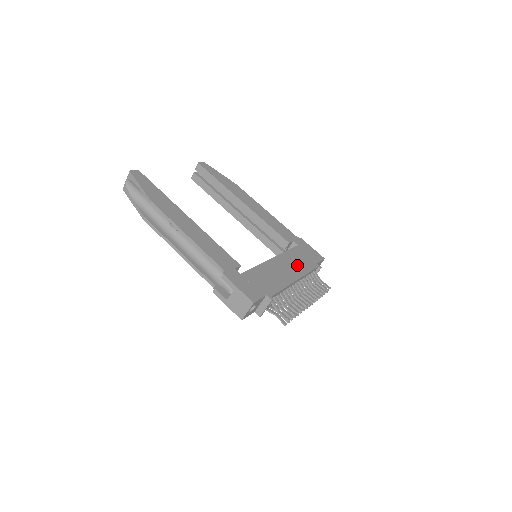
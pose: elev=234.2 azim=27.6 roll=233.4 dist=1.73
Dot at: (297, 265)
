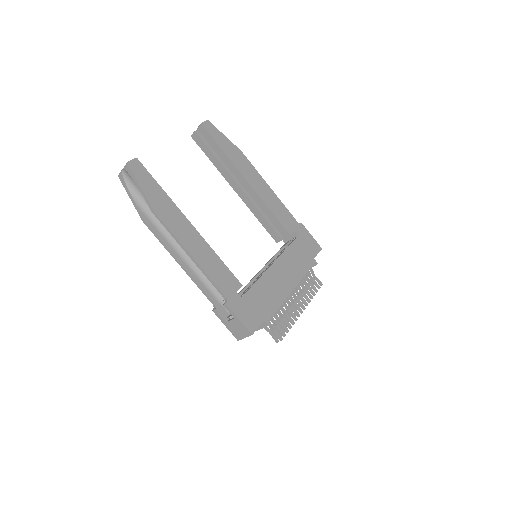
Dot at: (295, 267)
